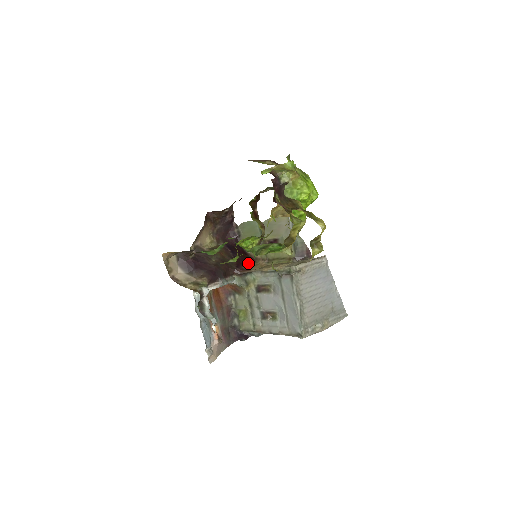
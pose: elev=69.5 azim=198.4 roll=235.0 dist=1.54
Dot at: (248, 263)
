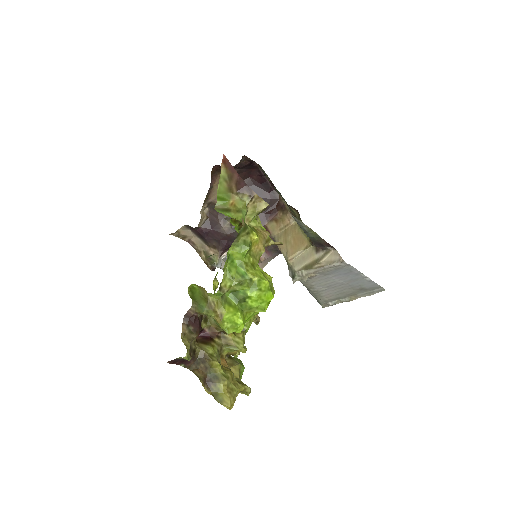
Dot at: (275, 212)
